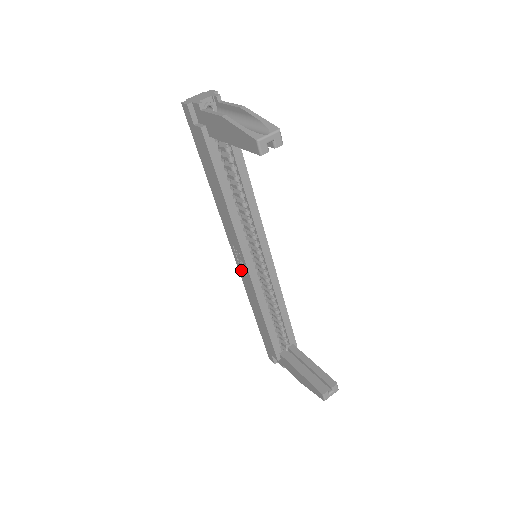
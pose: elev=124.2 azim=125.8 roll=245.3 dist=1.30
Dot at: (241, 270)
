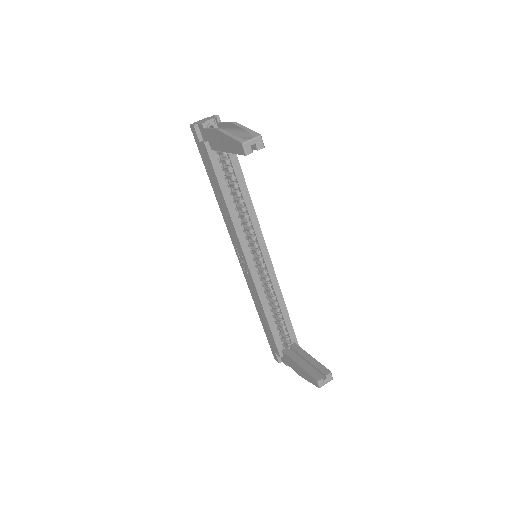
Dot at: (244, 270)
